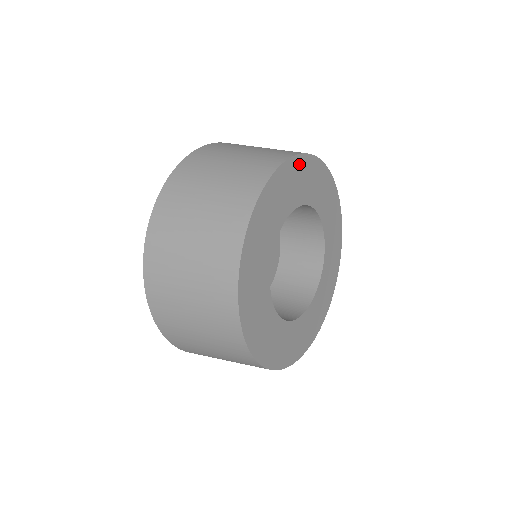
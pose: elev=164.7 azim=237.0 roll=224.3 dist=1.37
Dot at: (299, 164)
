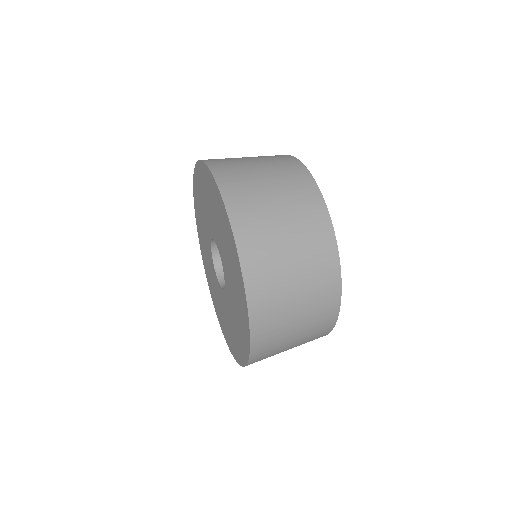
Dot at: occluded
